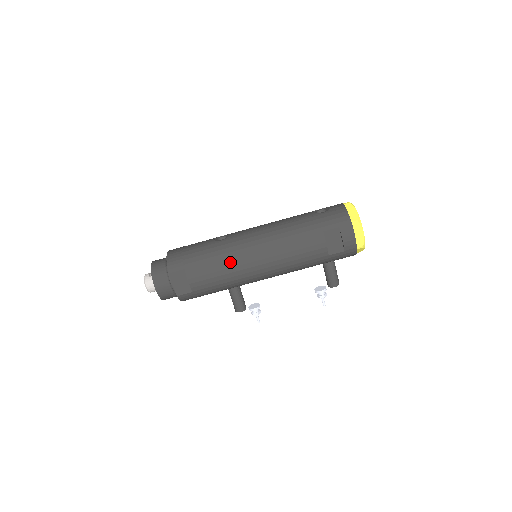
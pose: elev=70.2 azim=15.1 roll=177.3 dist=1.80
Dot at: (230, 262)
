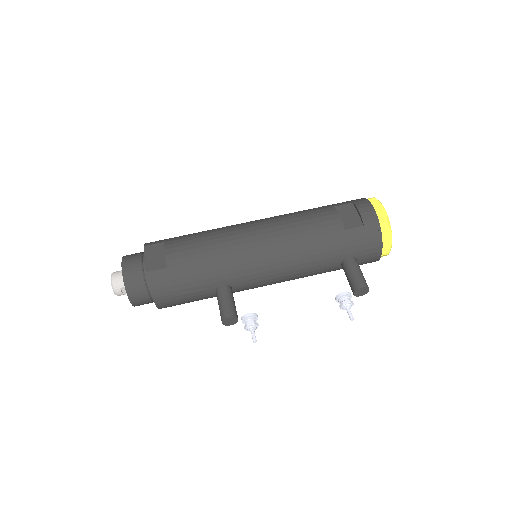
Dot at: (220, 233)
